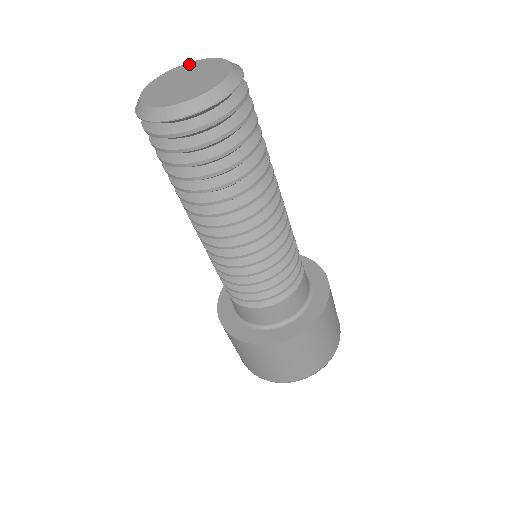
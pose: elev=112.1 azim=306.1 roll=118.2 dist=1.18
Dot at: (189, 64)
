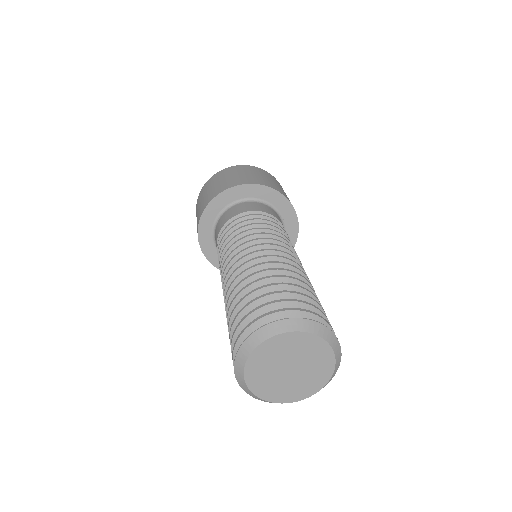
Dot at: (302, 337)
